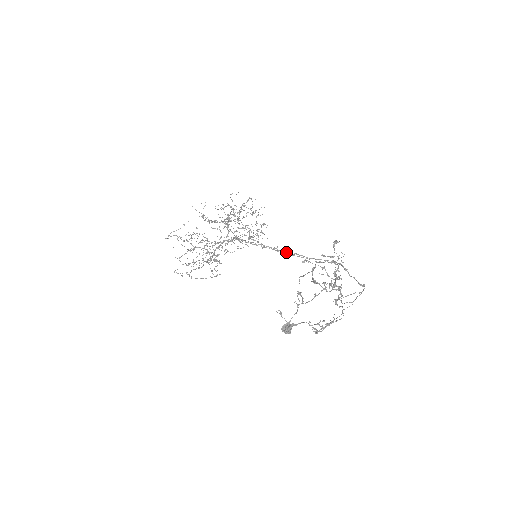
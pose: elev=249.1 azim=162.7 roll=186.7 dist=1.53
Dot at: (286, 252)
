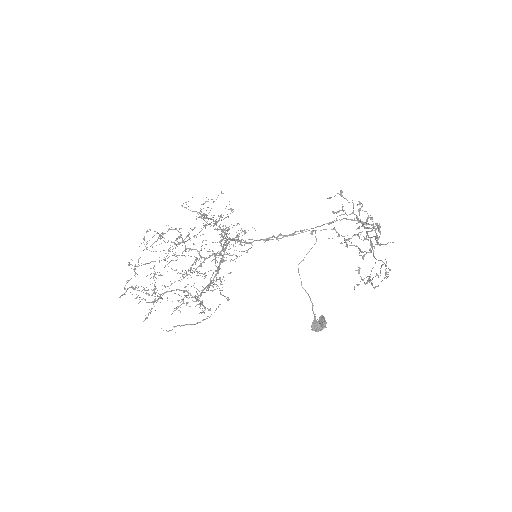
Dot at: (286, 235)
